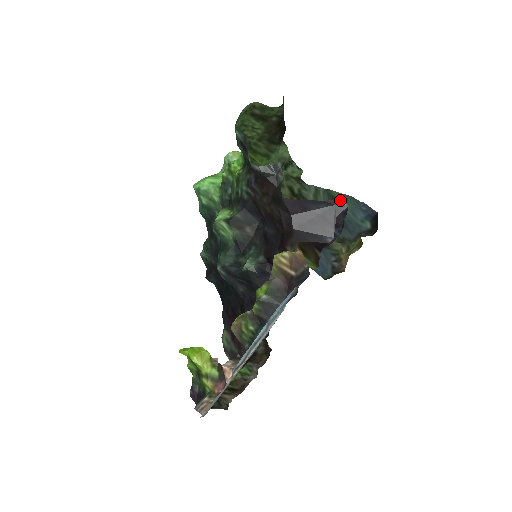
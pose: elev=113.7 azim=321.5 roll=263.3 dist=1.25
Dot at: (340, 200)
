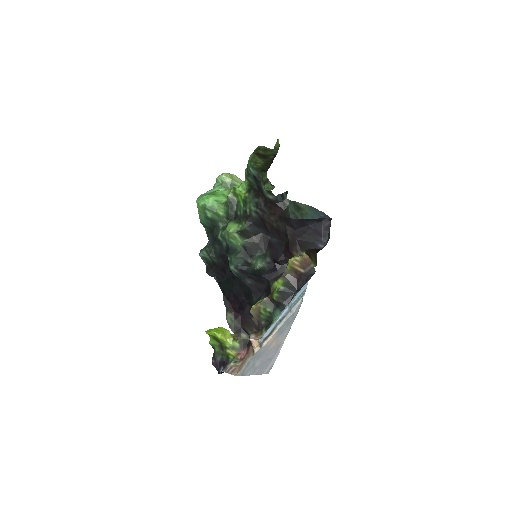
Dot at: (304, 209)
